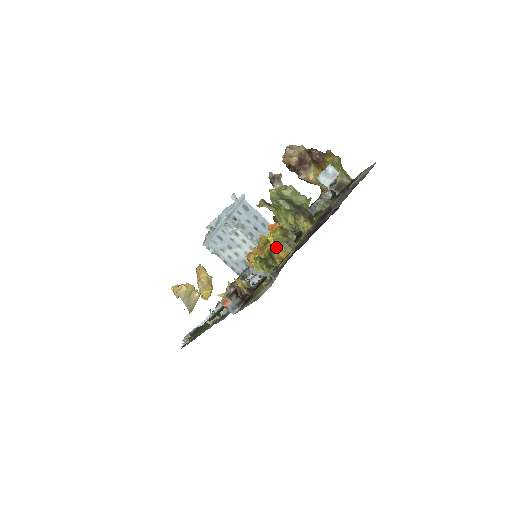
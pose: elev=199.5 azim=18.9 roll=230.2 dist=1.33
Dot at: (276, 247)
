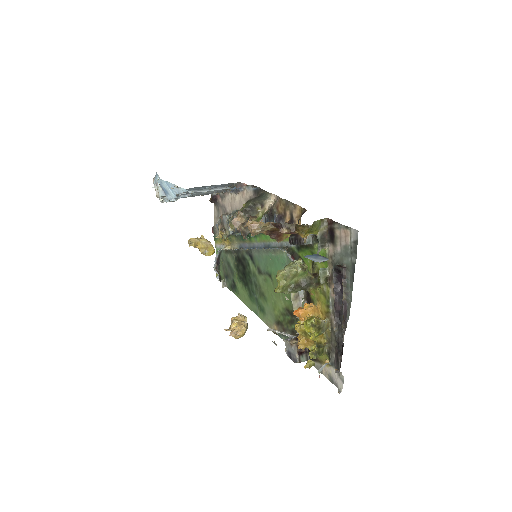
Dot at: (317, 336)
